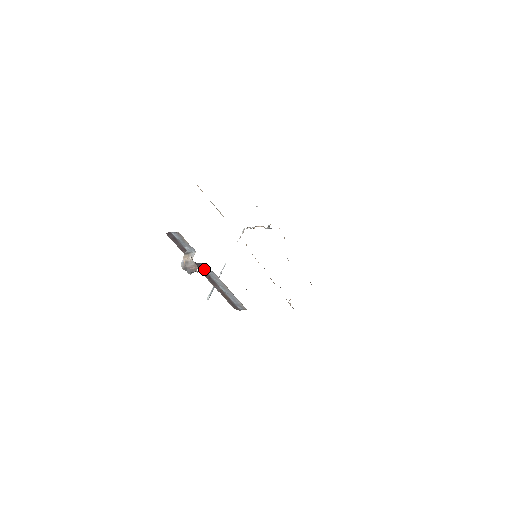
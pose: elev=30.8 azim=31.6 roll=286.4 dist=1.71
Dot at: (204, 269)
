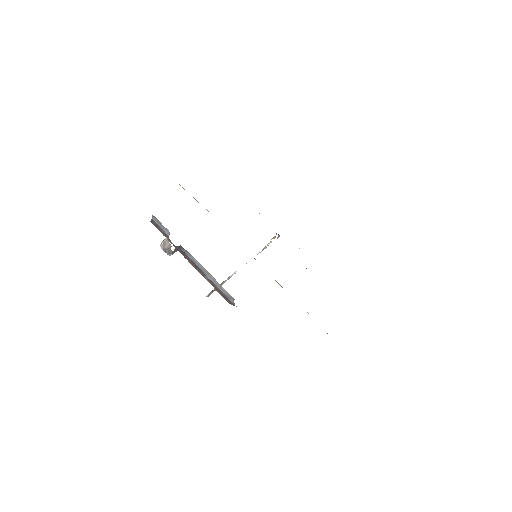
Dot at: (187, 255)
